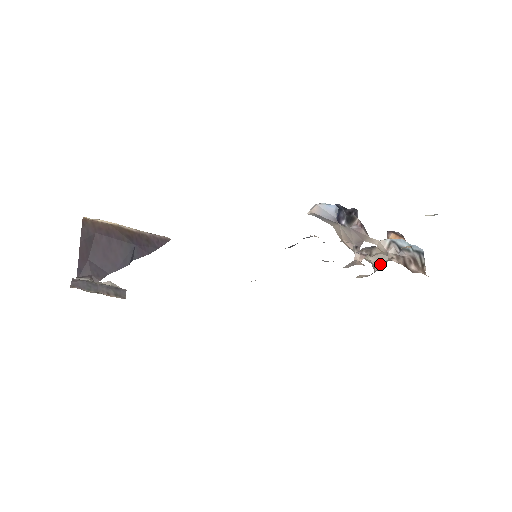
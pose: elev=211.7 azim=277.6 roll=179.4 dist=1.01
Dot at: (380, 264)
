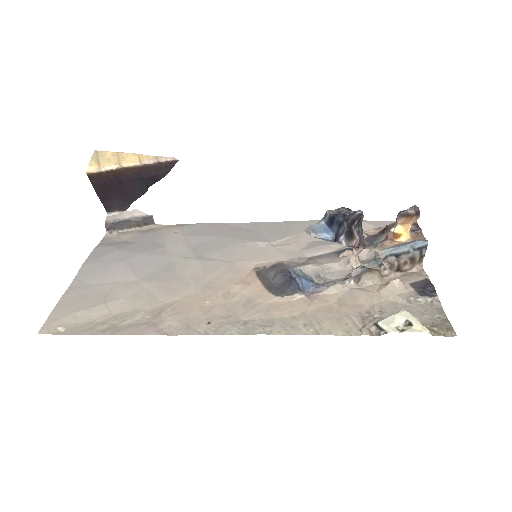
Dot at: occluded
